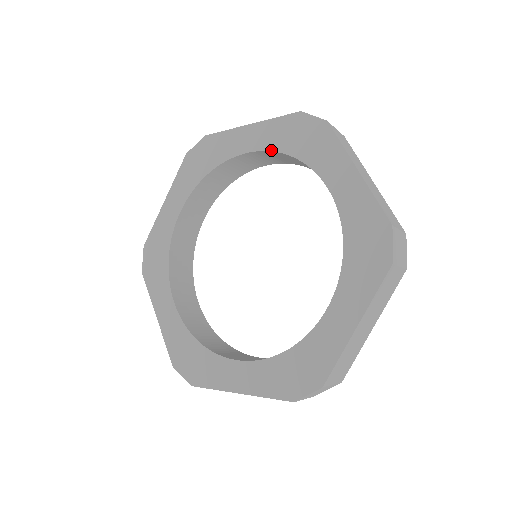
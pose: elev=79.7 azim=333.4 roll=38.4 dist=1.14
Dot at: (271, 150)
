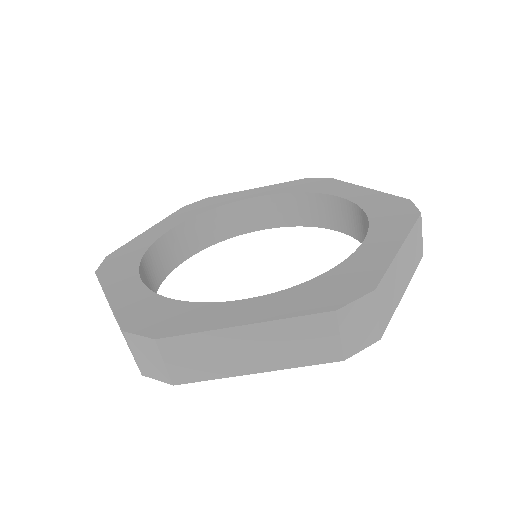
Dot at: (358, 204)
